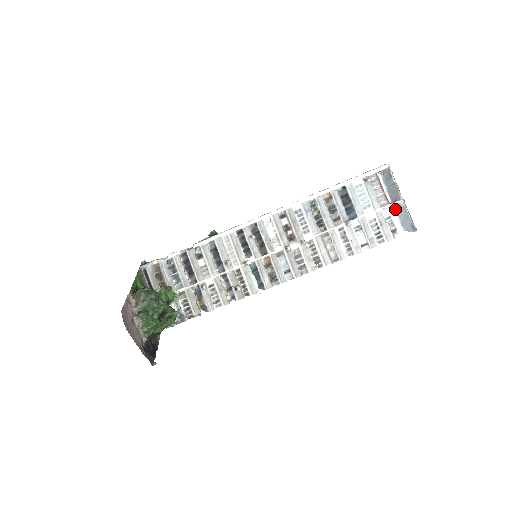
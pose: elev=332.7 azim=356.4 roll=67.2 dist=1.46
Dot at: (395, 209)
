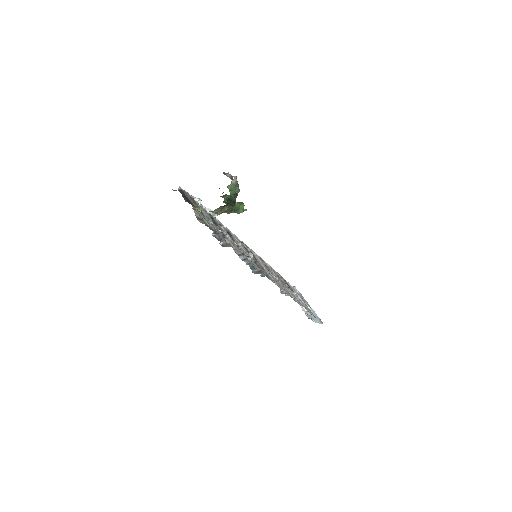
Dot at: (307, 311)
